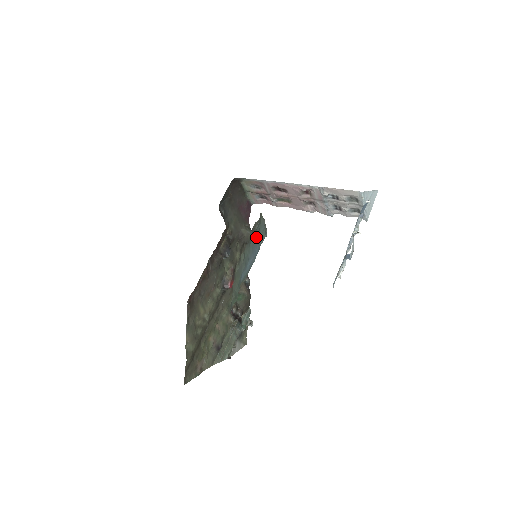
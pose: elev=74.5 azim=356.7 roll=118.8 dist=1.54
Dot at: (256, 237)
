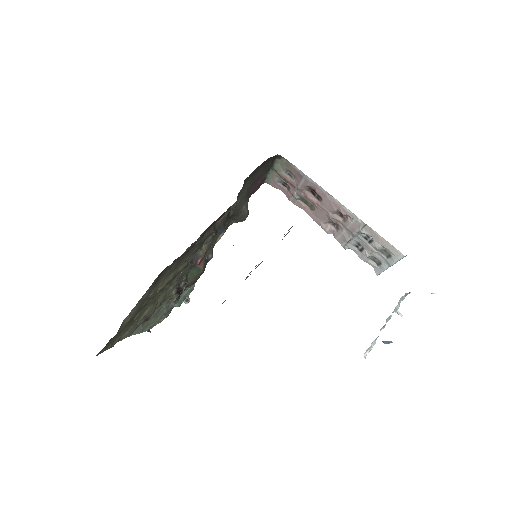
Dot at: occluded
